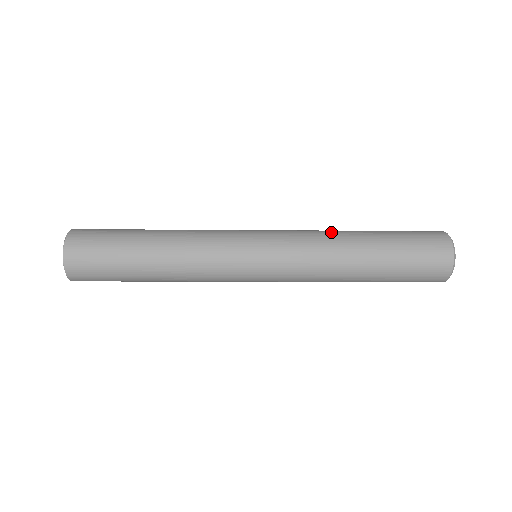
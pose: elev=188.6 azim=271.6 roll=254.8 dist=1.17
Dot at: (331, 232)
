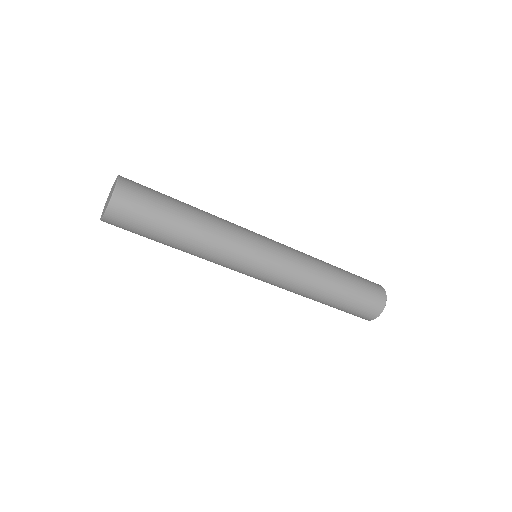
Dot at: (316, 260)
